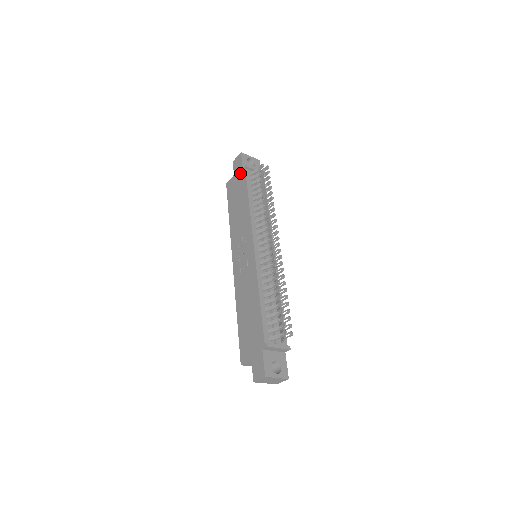
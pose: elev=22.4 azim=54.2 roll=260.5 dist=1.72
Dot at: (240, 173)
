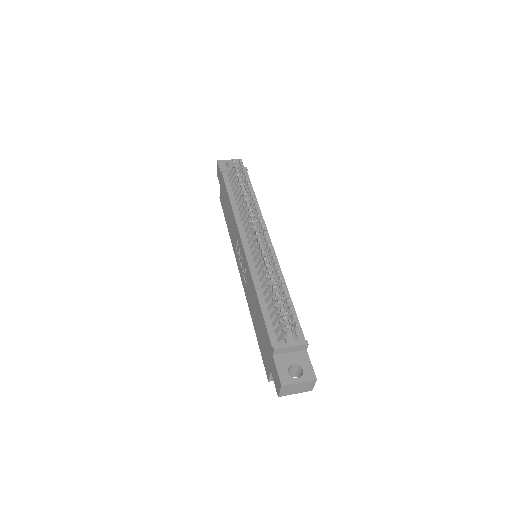
Dot at: (221, 181)
